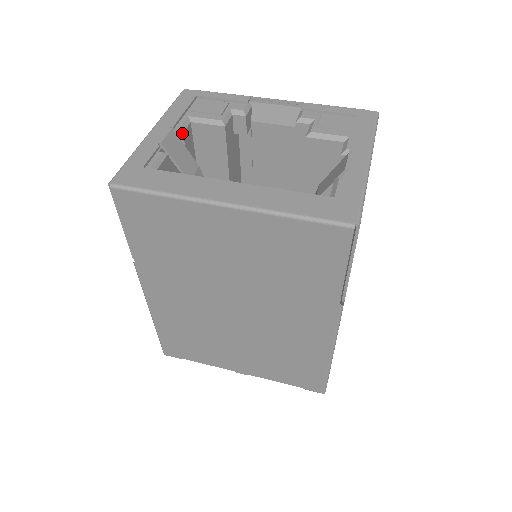
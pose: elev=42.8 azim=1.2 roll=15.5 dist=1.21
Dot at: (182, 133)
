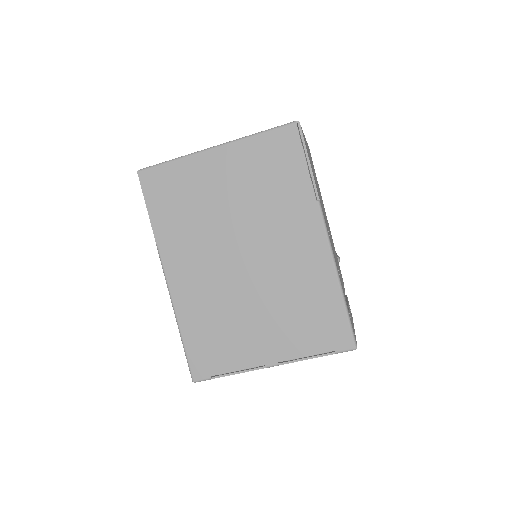
Dot at: occluded
